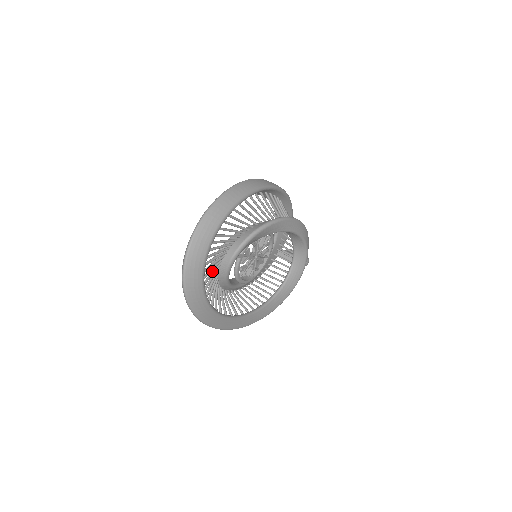
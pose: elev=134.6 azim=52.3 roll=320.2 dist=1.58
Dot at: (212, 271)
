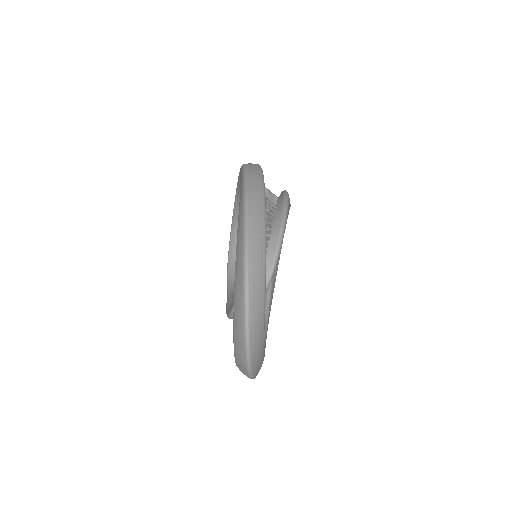
Dot at: occluded
